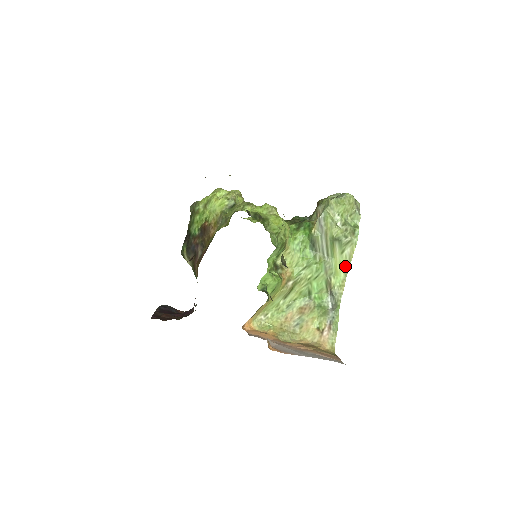
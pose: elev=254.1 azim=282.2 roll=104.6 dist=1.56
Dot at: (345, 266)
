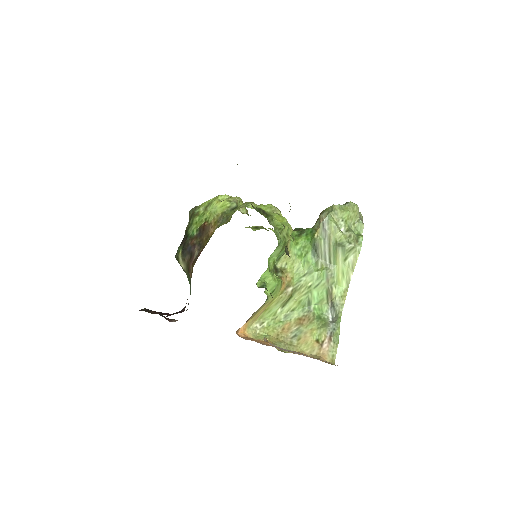
Dot at: (347, 275)
